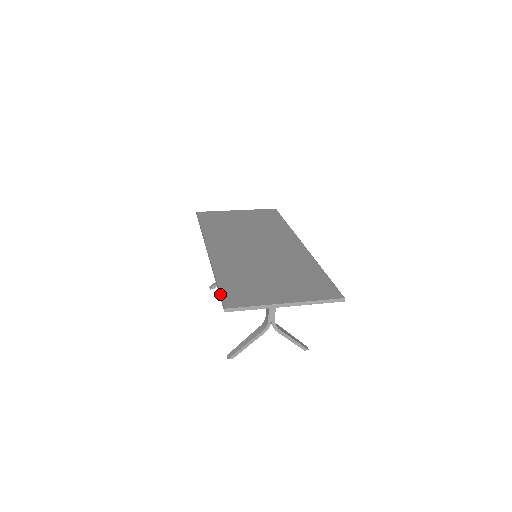
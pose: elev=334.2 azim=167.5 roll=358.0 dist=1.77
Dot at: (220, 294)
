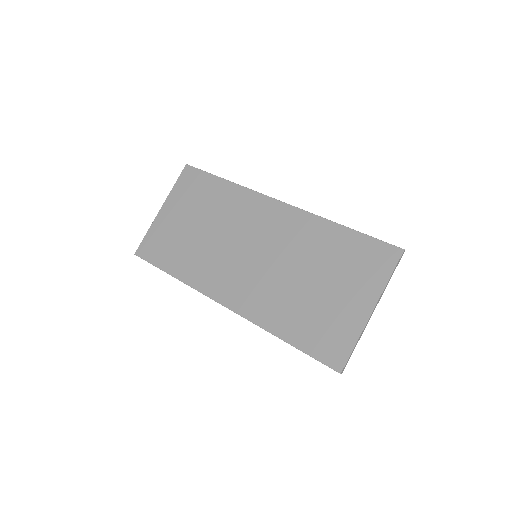
Dot at: occluded
